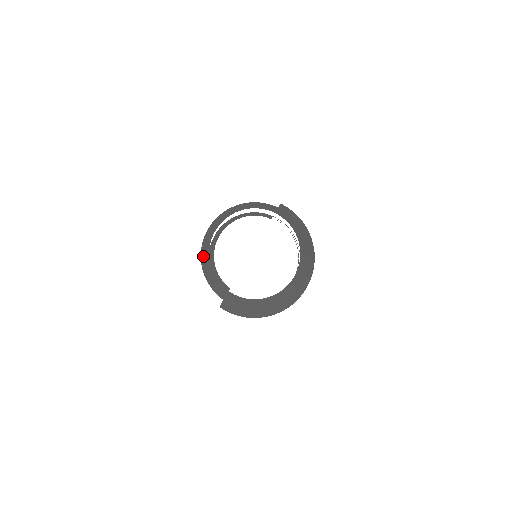
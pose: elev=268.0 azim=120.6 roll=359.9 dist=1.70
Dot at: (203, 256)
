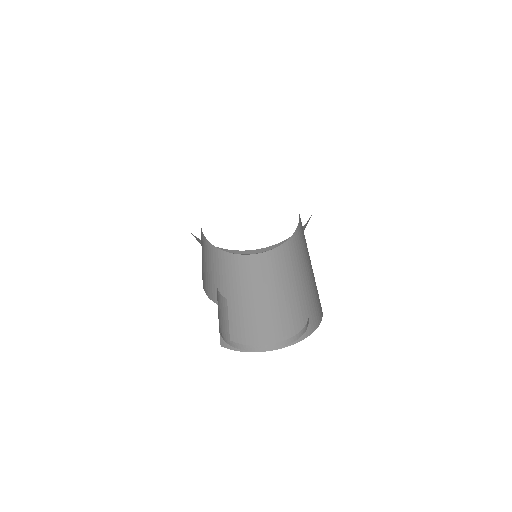
Dot at: occluded
